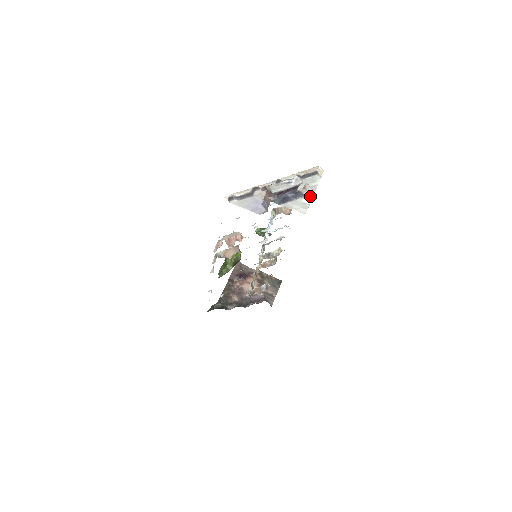
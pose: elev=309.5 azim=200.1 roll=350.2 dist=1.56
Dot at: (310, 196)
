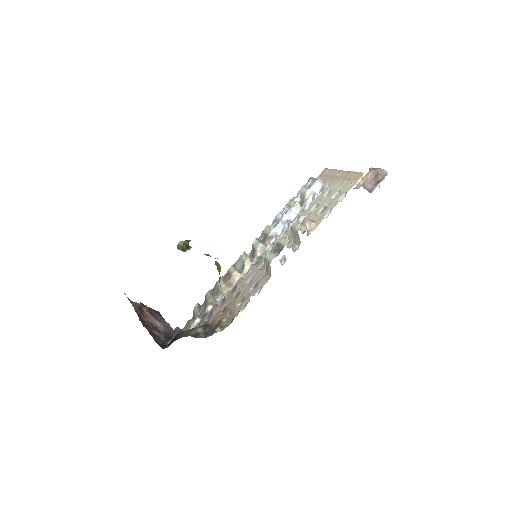
Dot at: occluded
